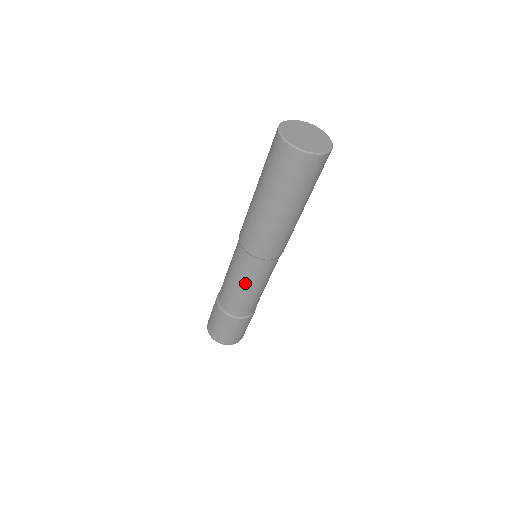
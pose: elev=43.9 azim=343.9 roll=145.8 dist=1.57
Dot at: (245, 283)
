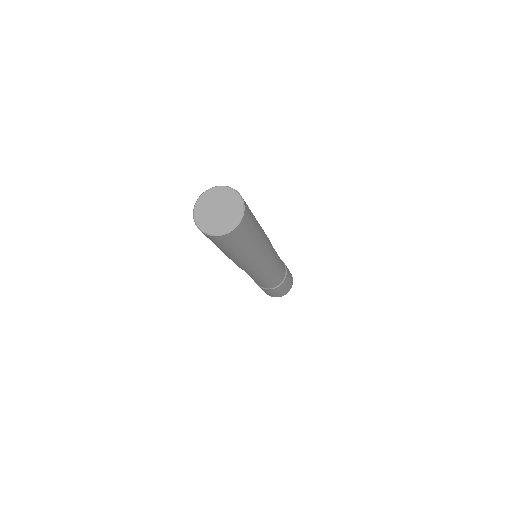
Dot at: occluded
